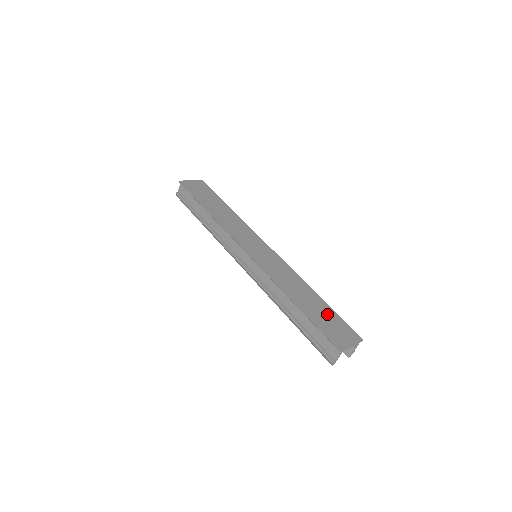
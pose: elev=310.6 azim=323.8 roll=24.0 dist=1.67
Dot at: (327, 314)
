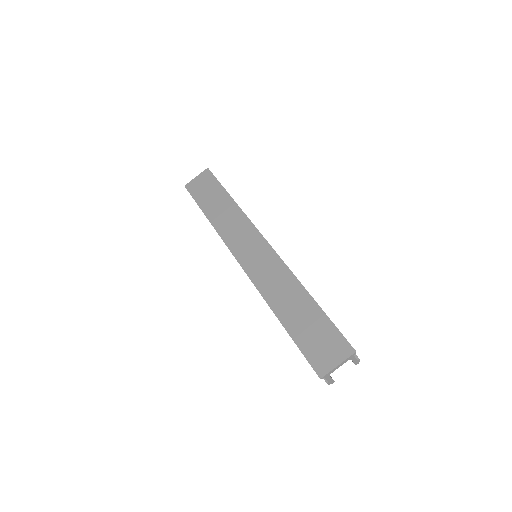
Dot at: (316, 325)
